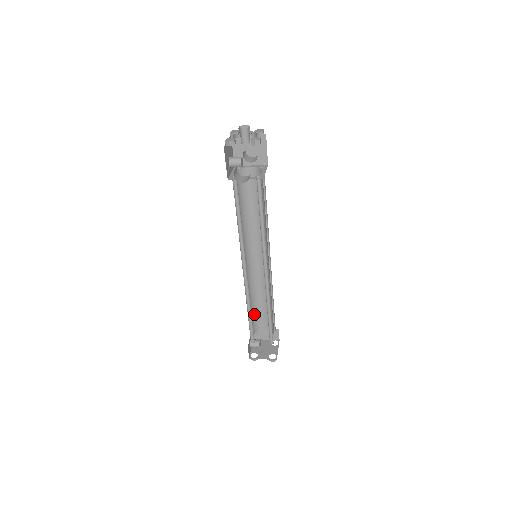
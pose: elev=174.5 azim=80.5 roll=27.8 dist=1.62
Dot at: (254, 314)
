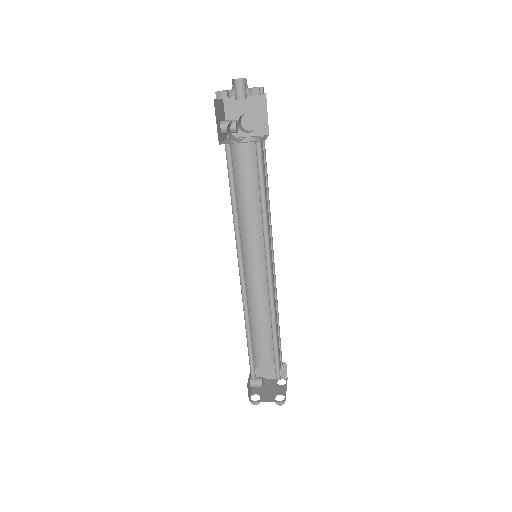
Dot at: (254, 341)
